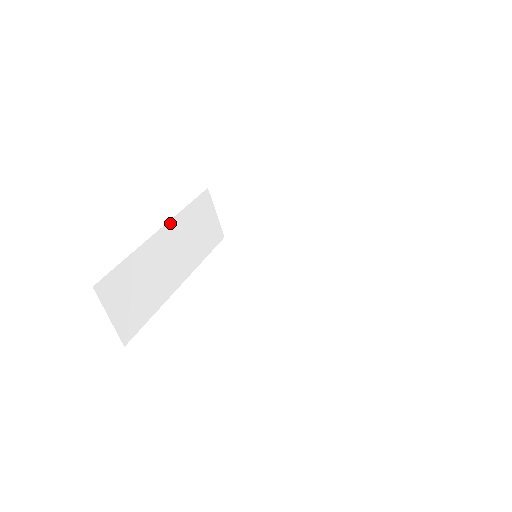
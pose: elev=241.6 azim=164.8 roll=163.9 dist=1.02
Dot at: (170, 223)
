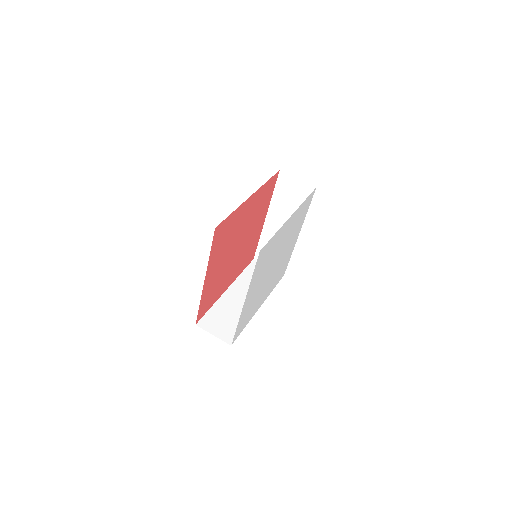
Dot at: occluded
